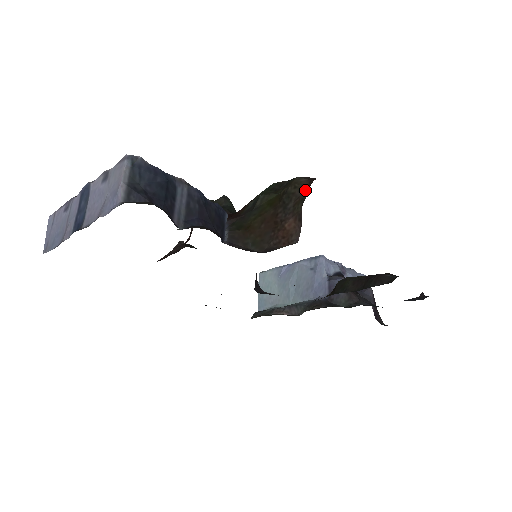
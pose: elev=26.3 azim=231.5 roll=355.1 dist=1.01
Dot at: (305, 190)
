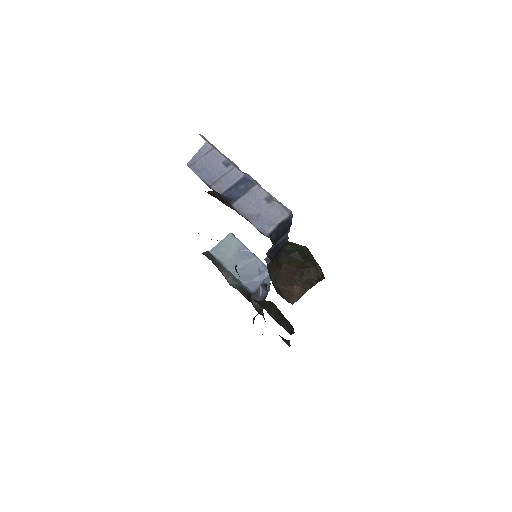
Dot at: (317, 280)
